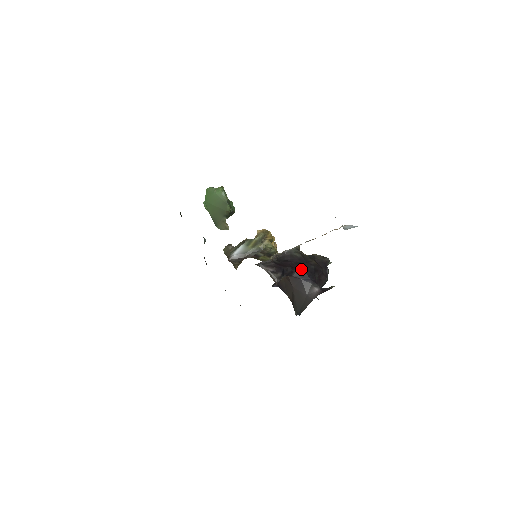
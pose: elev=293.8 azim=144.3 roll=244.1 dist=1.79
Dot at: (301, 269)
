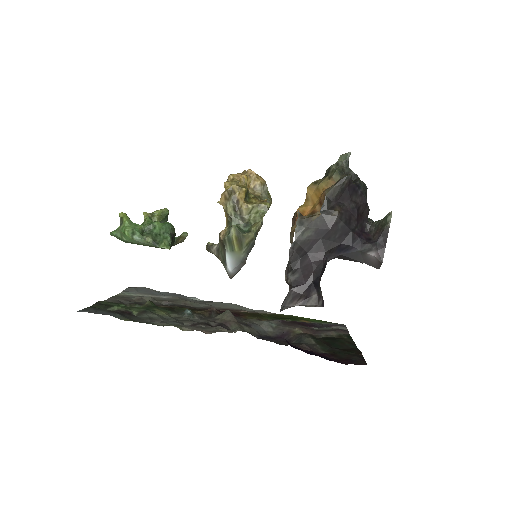
Dot at: (330, 247)
